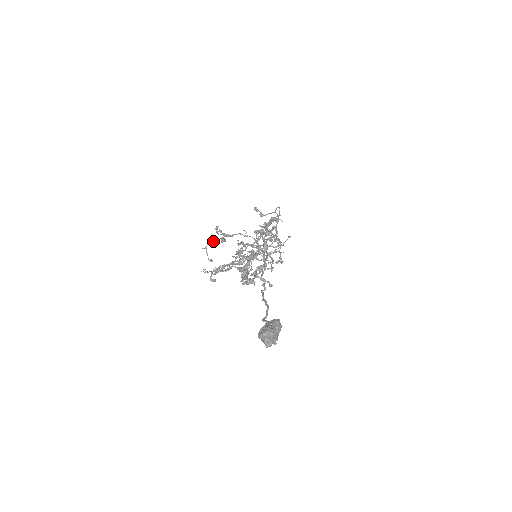
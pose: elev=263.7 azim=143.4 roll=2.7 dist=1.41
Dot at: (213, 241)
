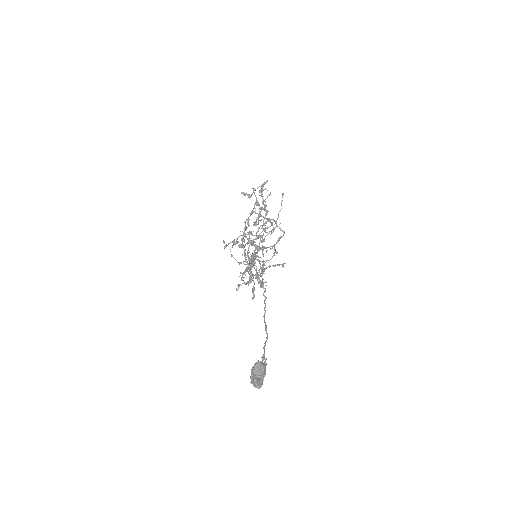
Dot at: occluded
